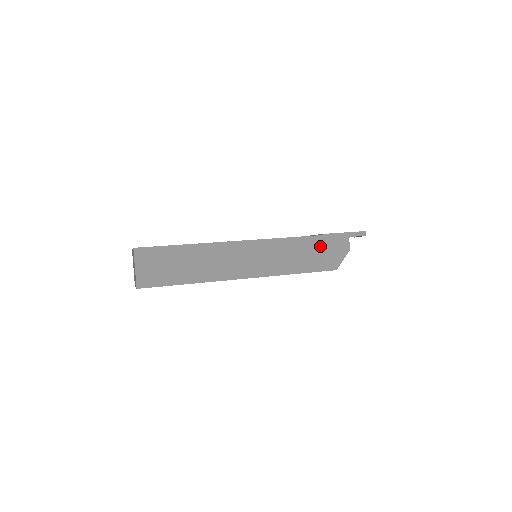
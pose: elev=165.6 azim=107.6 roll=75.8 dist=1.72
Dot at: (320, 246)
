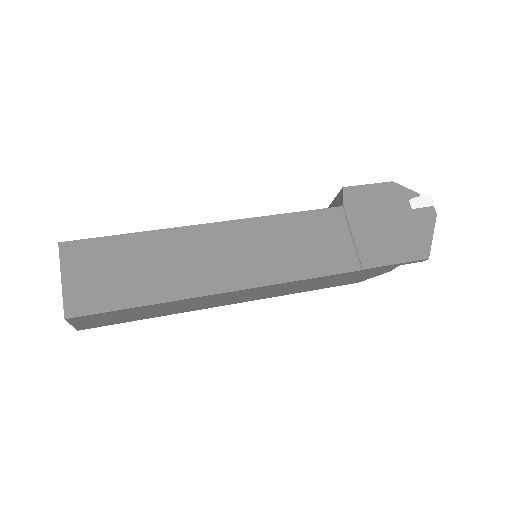
Dot at: (350, 276)
